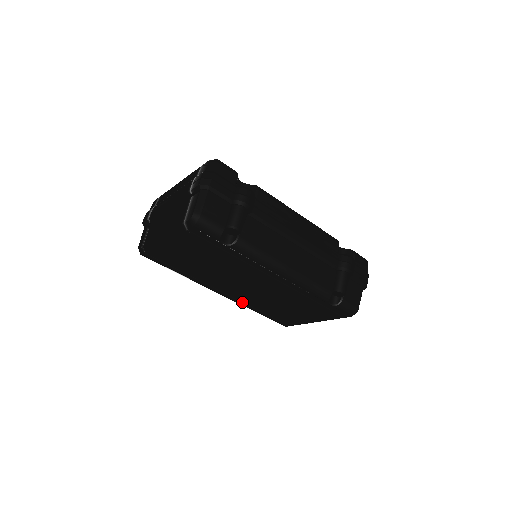
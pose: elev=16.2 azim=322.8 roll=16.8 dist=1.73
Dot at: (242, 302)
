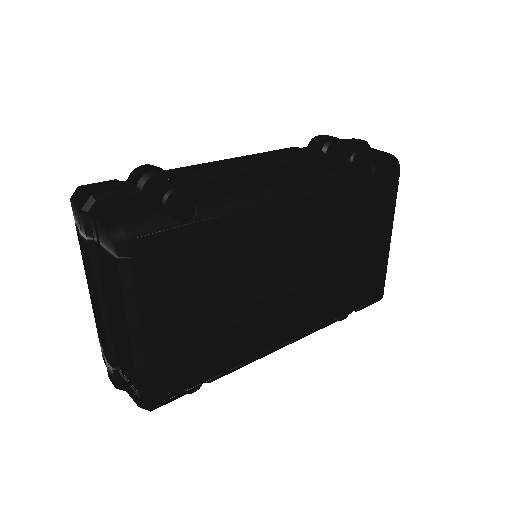
Dot at: (315, 320)
